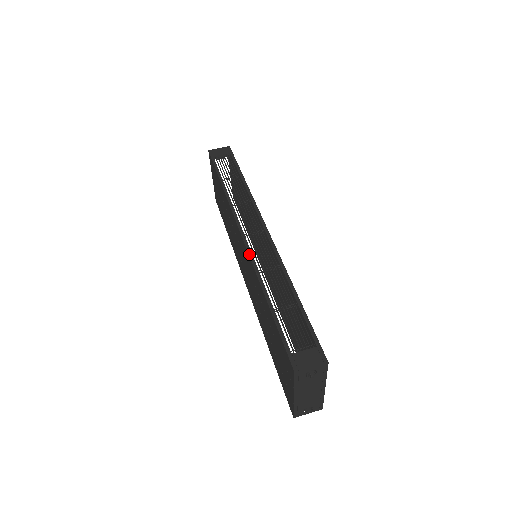
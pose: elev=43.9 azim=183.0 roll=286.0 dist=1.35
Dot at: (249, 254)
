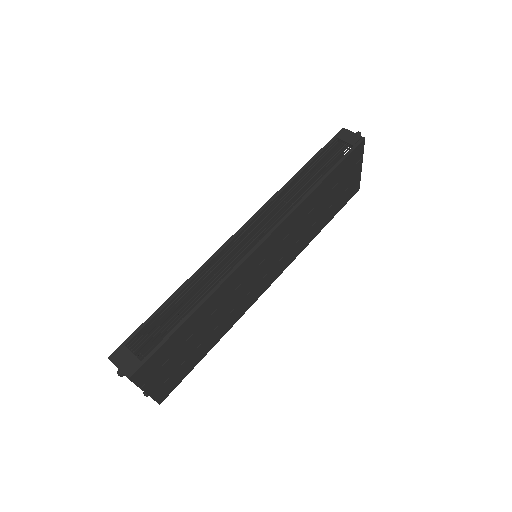
Dot at: (219, 249)
